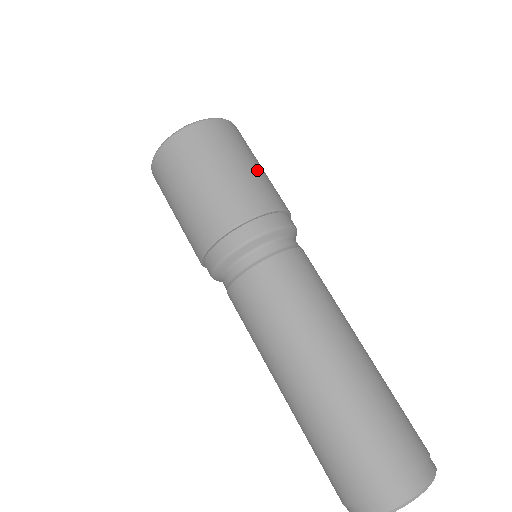
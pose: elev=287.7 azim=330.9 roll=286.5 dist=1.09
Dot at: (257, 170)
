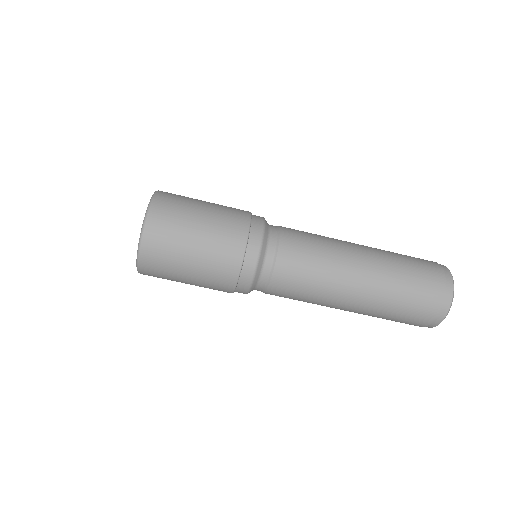
Dot at: (209, 216)
